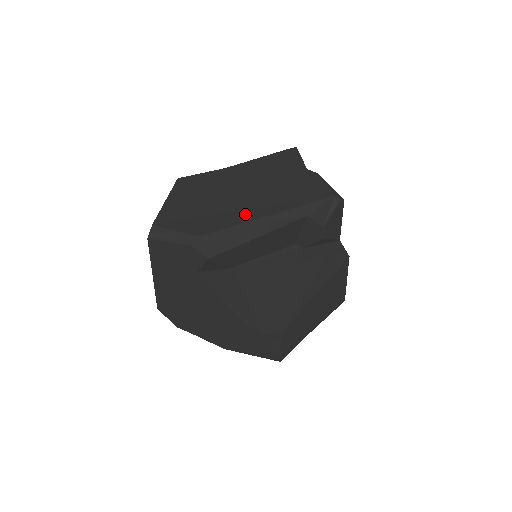
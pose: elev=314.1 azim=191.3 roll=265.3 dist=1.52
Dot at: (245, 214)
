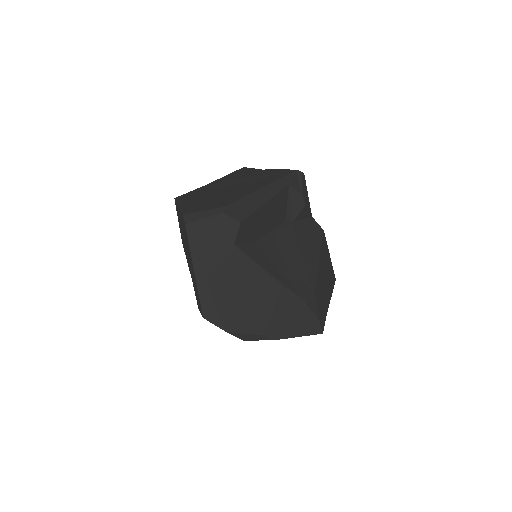
Dot at: (246, 191)
